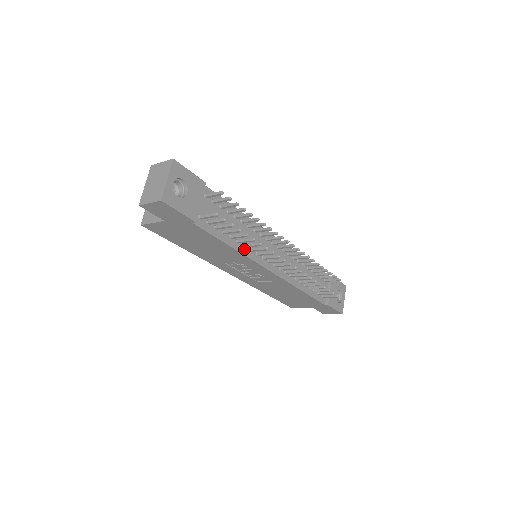
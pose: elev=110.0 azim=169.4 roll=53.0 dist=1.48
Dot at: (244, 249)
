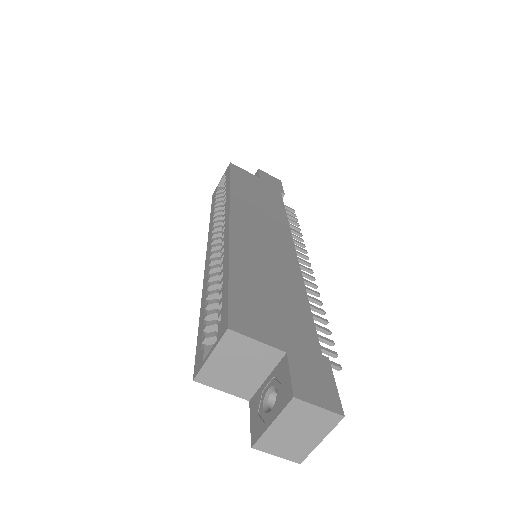
Dot at: occluded
